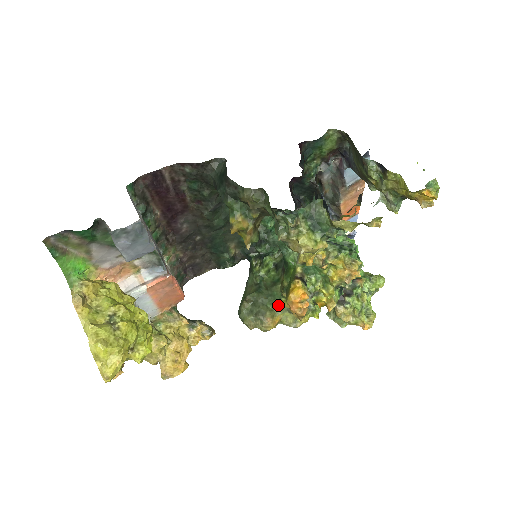
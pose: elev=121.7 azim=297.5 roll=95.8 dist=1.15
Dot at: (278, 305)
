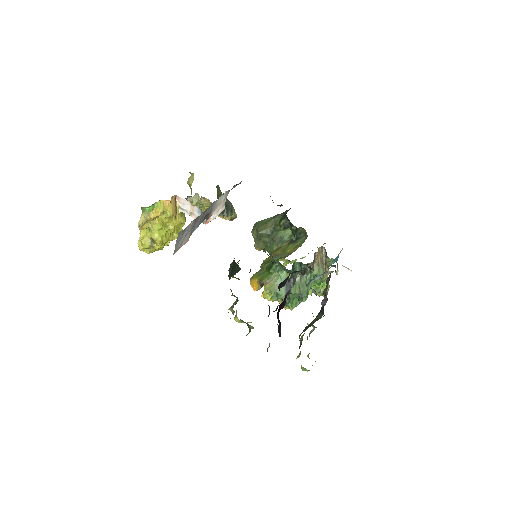
Dot at: (268, 251)
